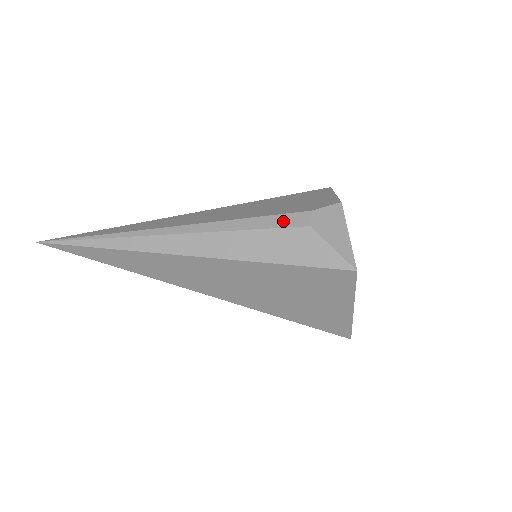
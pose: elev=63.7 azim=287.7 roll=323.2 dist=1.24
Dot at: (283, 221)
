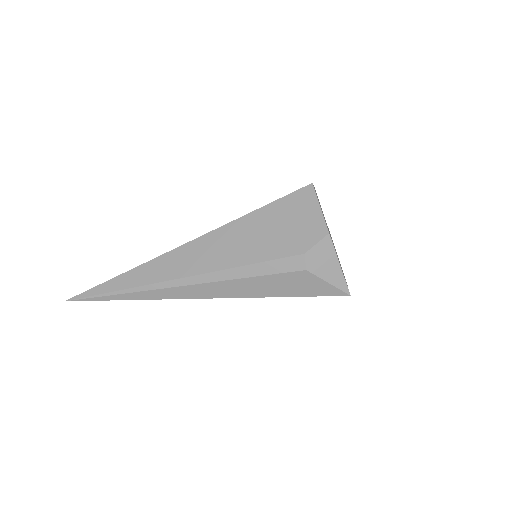
Dot at: (281, 267)
